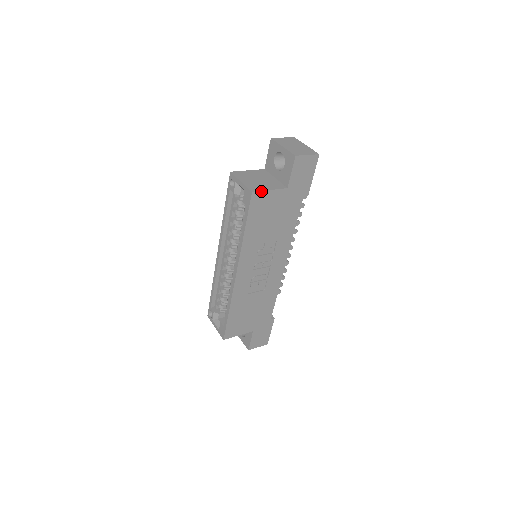
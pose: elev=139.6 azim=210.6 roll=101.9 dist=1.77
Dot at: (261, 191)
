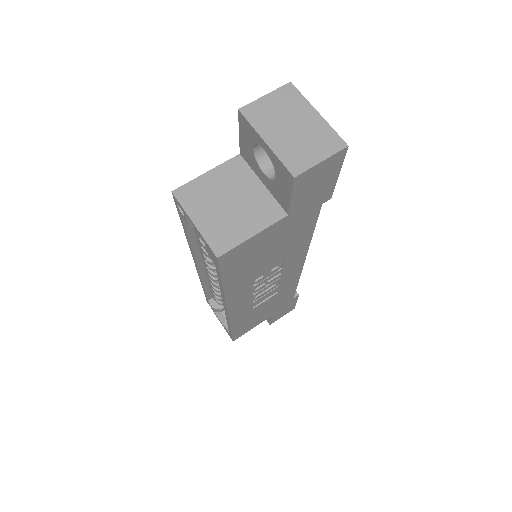
Dot at: (235, 246)
